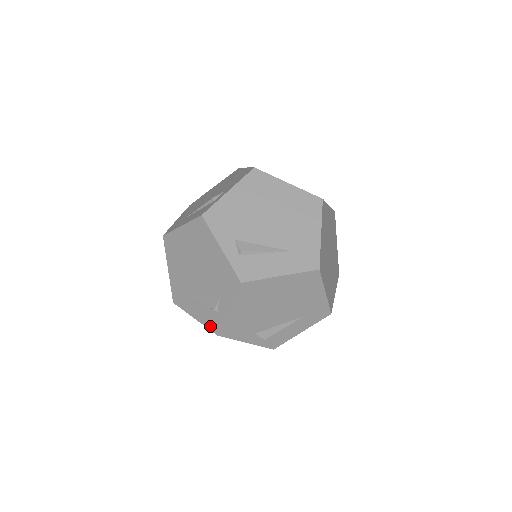
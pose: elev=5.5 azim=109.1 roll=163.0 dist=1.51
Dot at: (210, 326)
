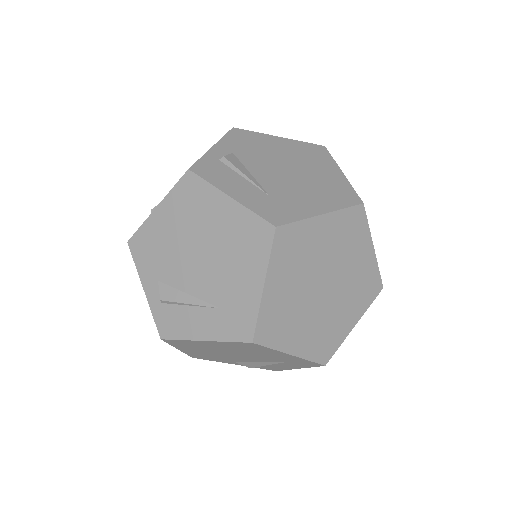
Dot at: occluded
